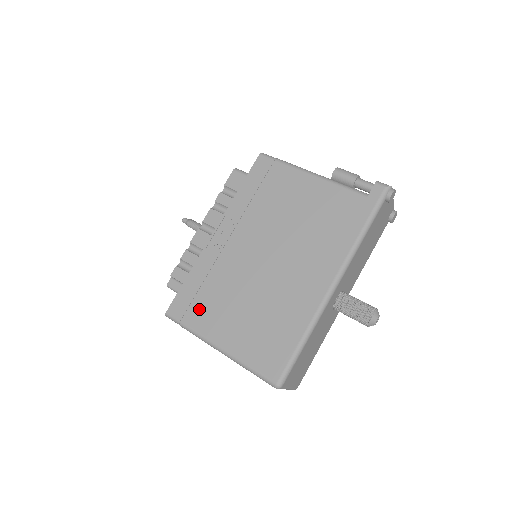
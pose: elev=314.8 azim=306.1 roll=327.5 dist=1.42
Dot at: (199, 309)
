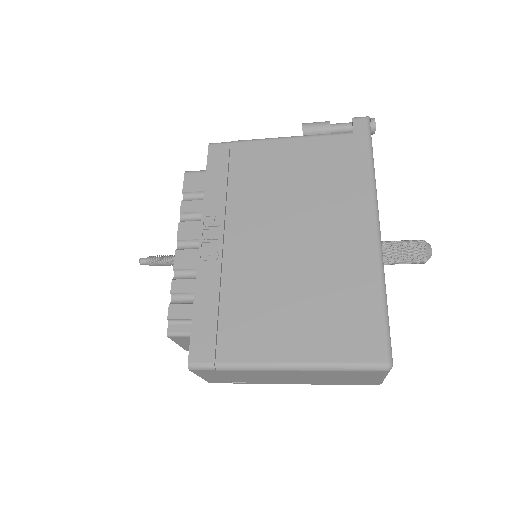
Dot at: (233, 334)
